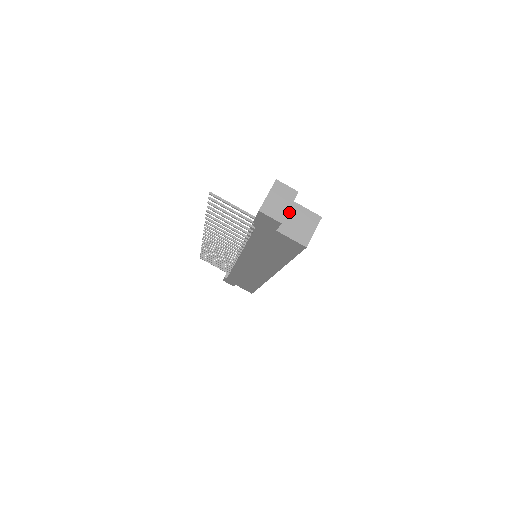
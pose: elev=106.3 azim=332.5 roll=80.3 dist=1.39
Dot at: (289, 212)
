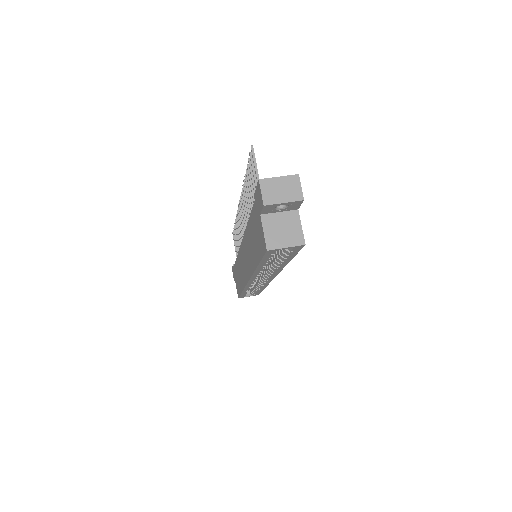
Dot at: (286, 213)
